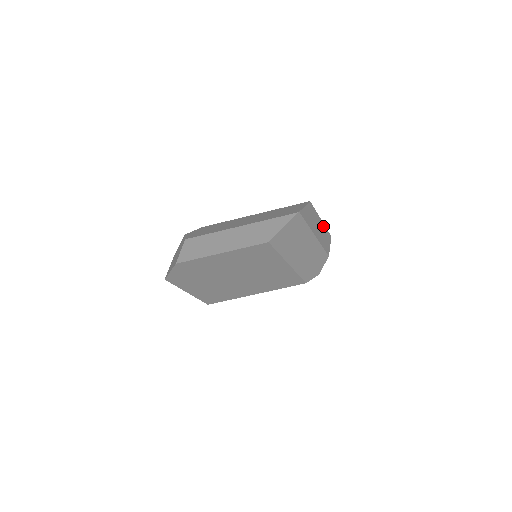
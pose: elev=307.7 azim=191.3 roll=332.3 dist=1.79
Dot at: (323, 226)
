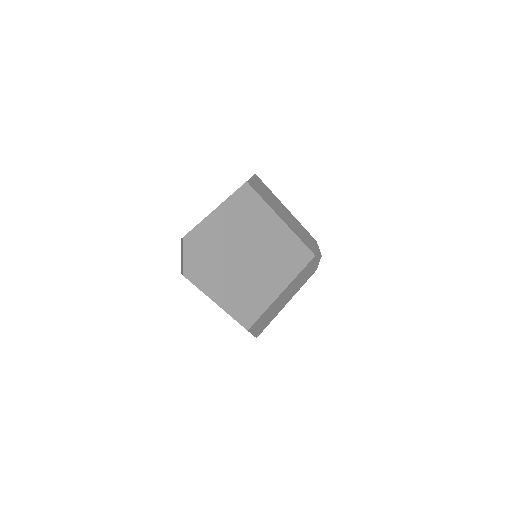
Dot at: occluded
